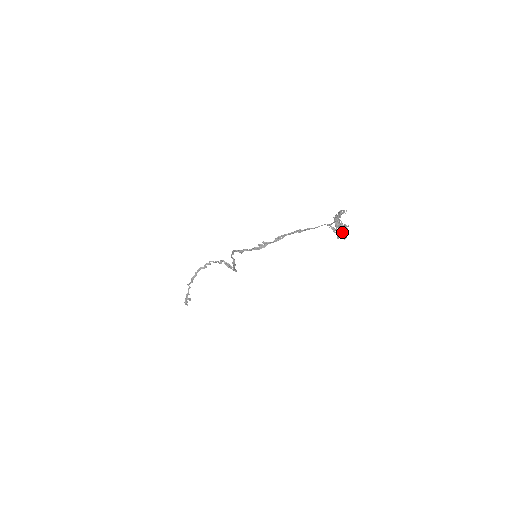
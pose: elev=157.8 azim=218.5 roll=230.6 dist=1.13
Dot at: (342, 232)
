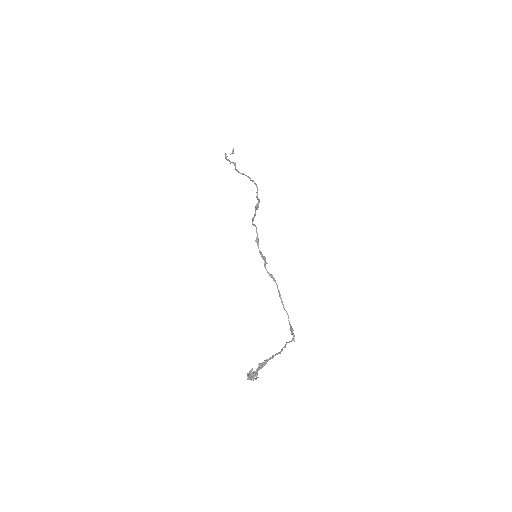
Dot at: (250, 379)
